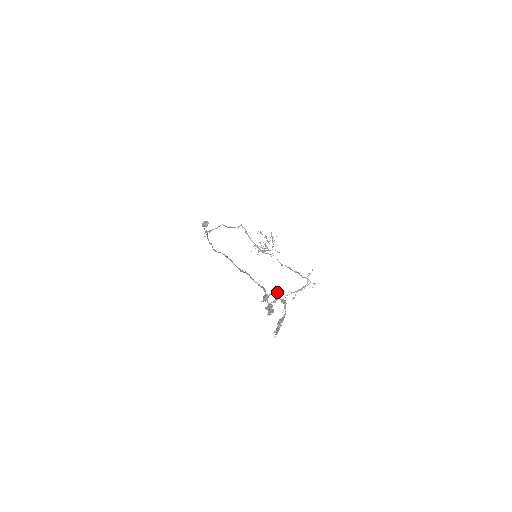
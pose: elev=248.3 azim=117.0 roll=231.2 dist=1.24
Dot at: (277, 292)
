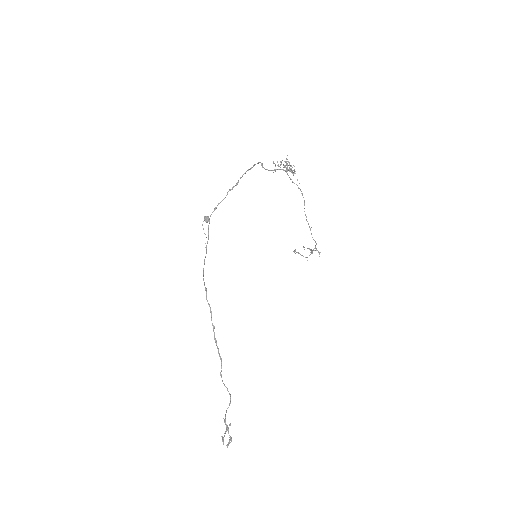
Dot at: (228, 430)
